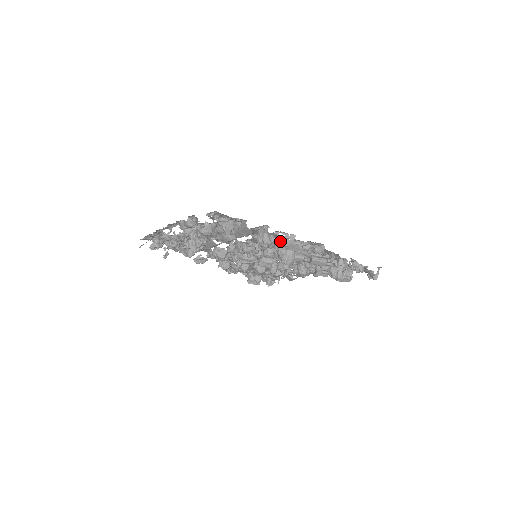
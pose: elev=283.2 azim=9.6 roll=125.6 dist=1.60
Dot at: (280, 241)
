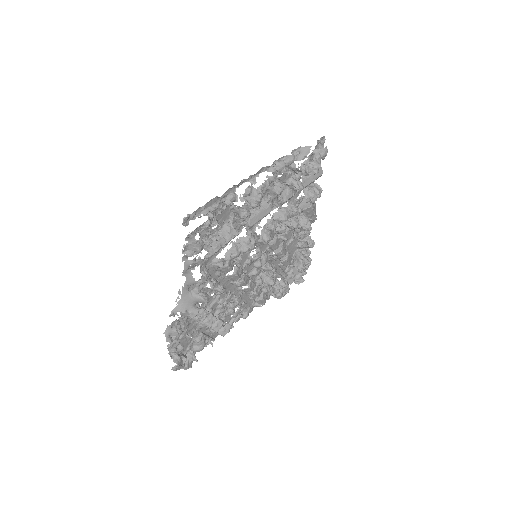
Dot at: occluded
